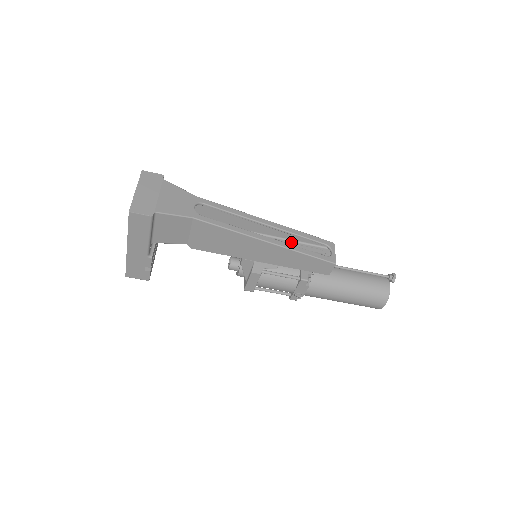
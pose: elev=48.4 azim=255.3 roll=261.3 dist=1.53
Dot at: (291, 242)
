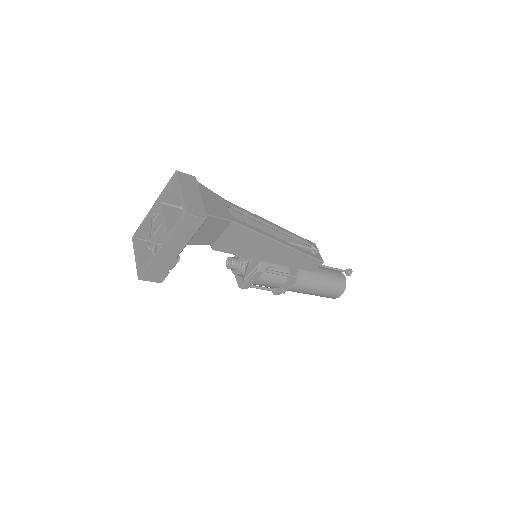
Dot at: occluded
